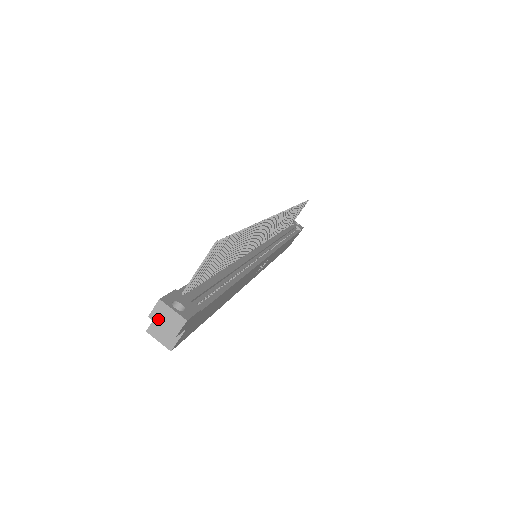
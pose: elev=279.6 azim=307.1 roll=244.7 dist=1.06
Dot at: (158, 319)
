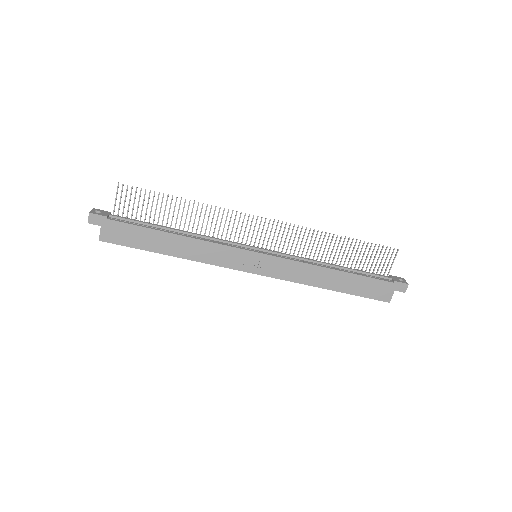
Dot at: occluded
